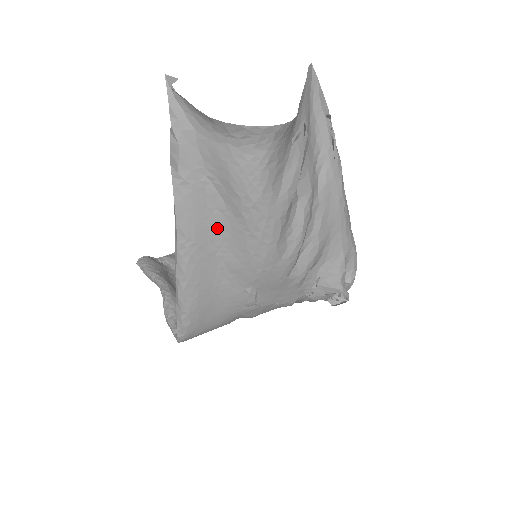
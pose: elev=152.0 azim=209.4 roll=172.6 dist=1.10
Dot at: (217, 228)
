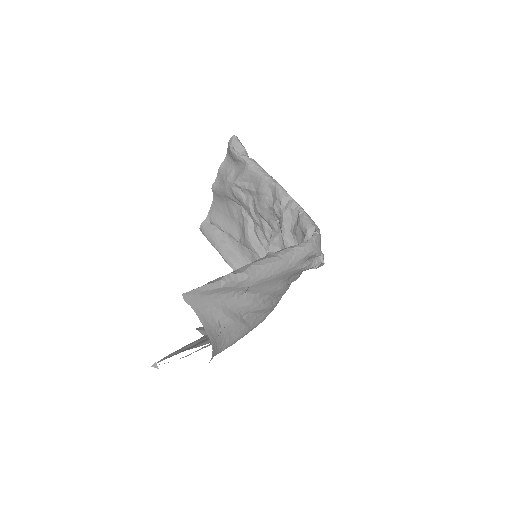
Dot at: occluded
